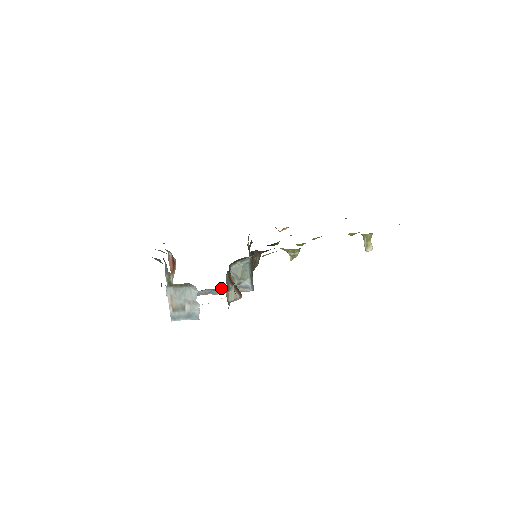
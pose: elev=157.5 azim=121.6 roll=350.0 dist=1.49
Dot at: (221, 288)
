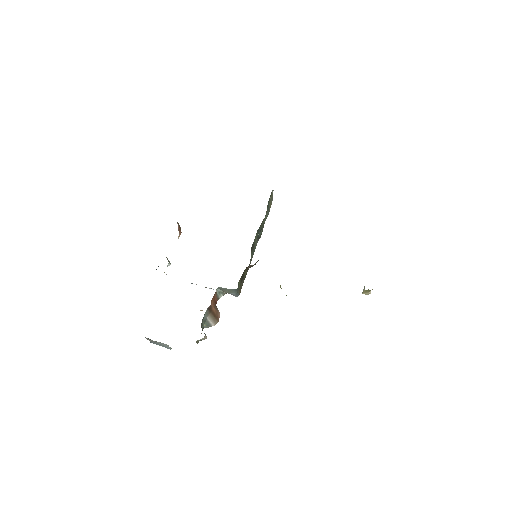
Dot at: (210, 288)
